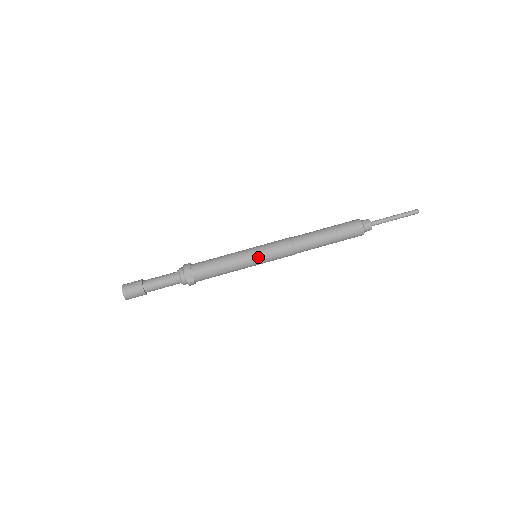
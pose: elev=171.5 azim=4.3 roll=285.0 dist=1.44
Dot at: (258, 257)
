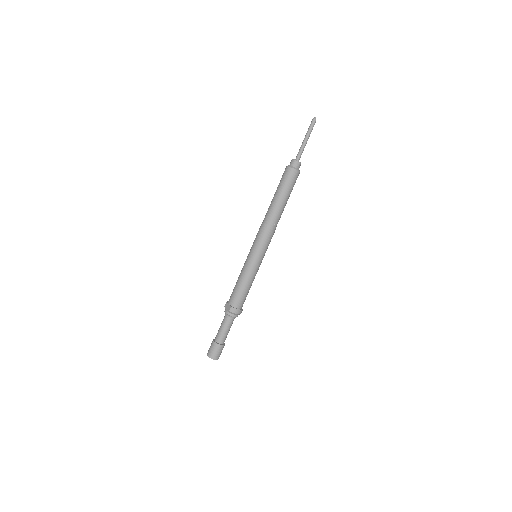
Dot at: (250, 253)
